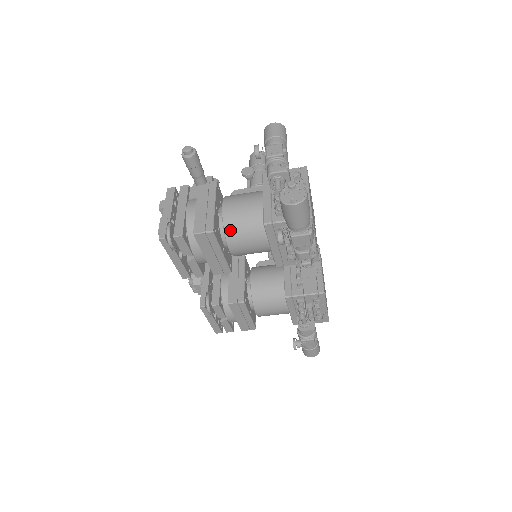
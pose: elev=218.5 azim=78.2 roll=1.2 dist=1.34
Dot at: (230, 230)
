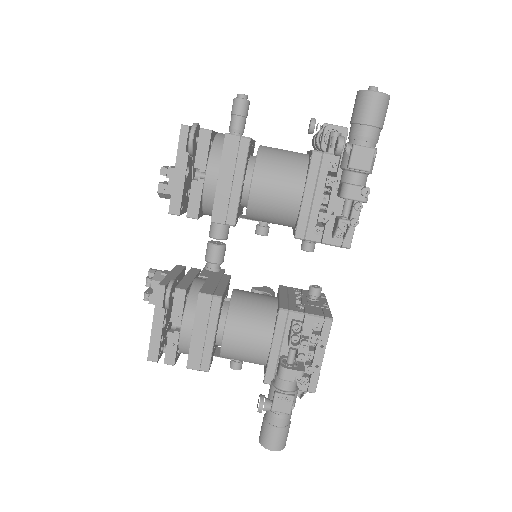
Dot at: (264, 159)
